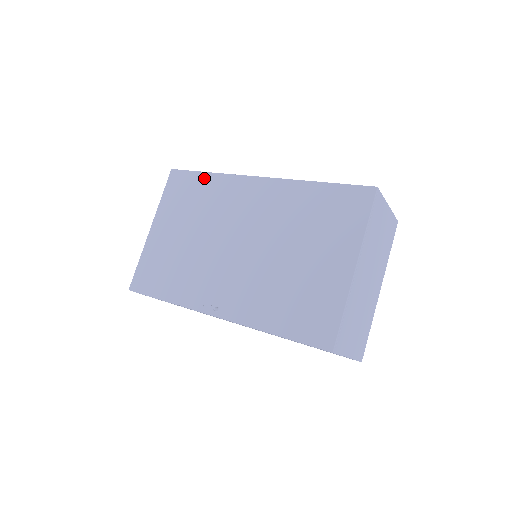
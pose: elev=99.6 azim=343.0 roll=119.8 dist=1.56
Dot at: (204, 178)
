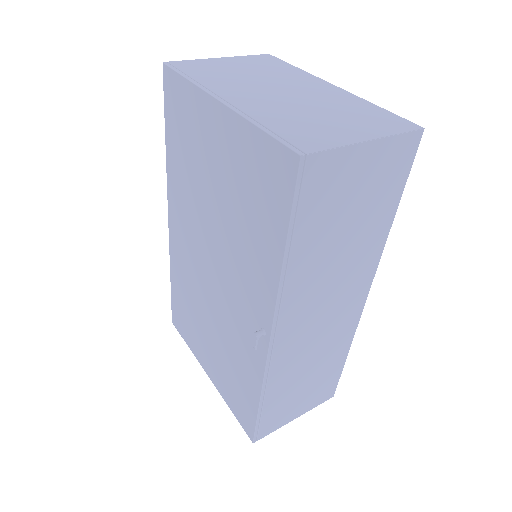
Dot at: (174, 288)
